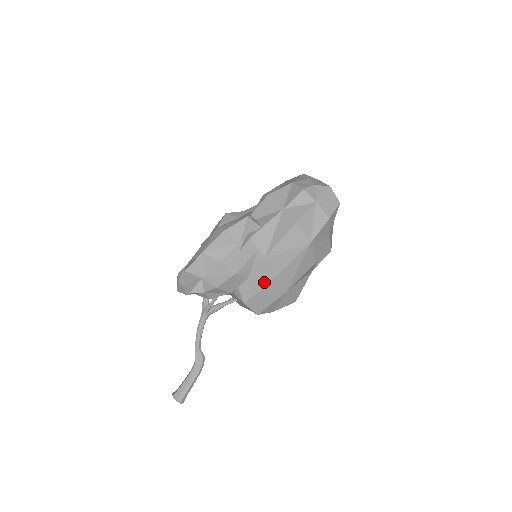
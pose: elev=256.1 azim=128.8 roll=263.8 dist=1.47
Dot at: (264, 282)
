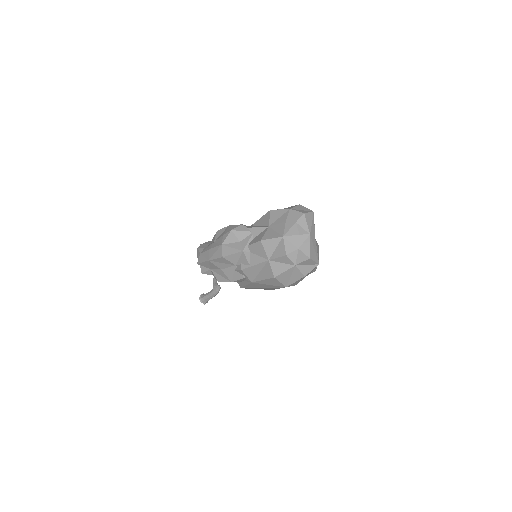
Dot at: (253, 287)
